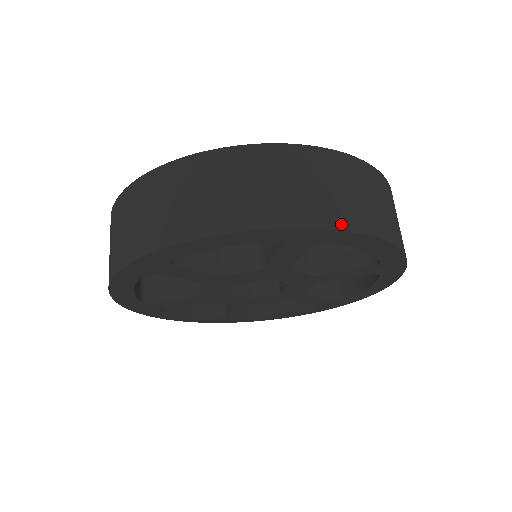
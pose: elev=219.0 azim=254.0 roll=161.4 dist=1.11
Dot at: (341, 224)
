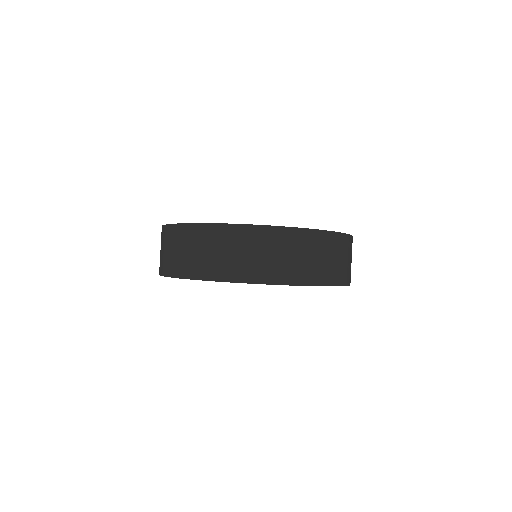
Dot at: (285, 281)
